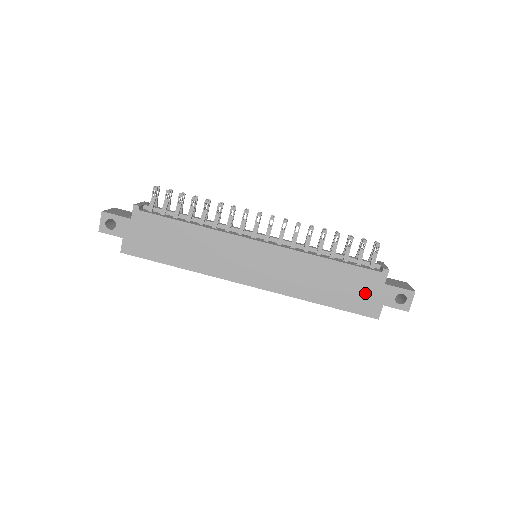
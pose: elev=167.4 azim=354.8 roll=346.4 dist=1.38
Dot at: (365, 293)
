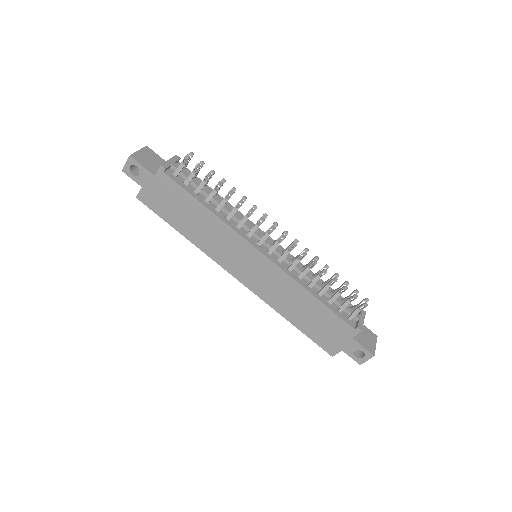
Dot at: (332, 335)
